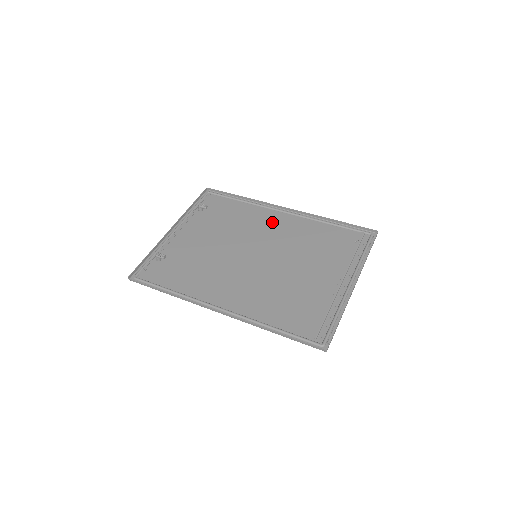
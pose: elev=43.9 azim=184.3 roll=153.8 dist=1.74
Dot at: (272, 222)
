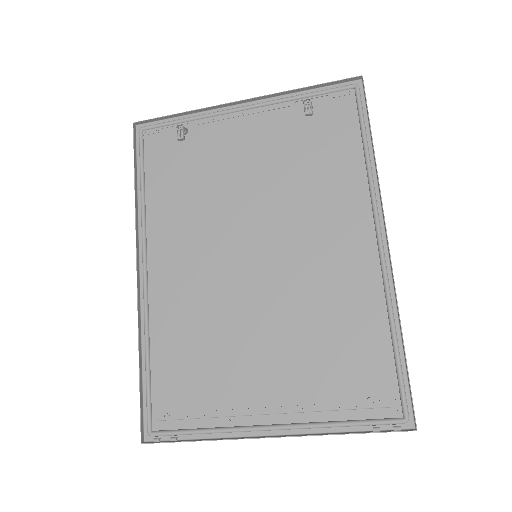
Dot at: (342, 234)
